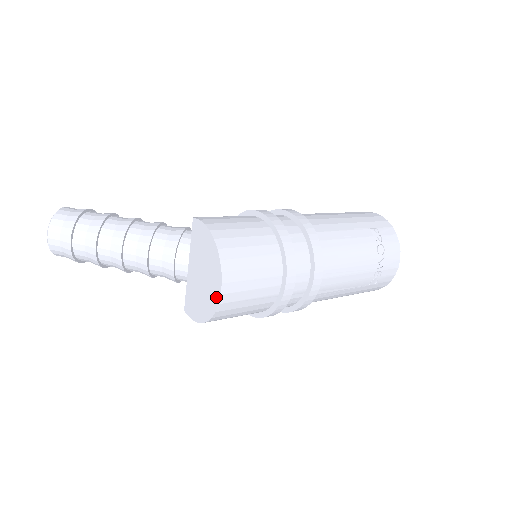
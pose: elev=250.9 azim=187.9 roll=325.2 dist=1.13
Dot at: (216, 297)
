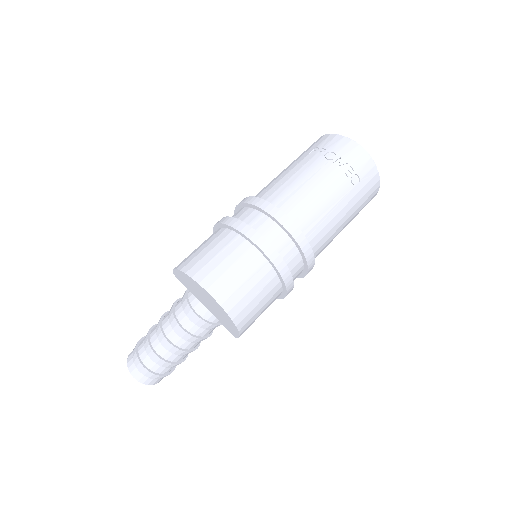
Dot at: (216, 303)
